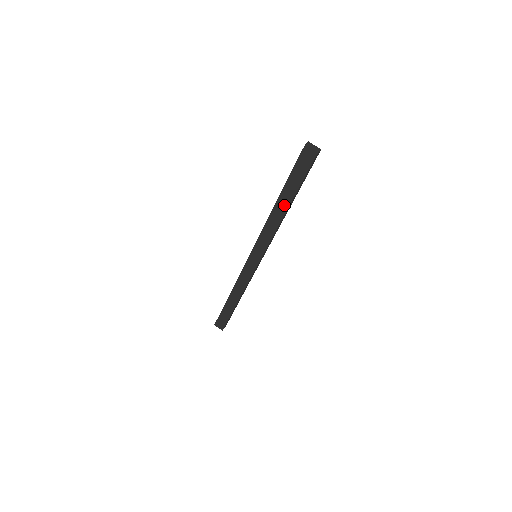
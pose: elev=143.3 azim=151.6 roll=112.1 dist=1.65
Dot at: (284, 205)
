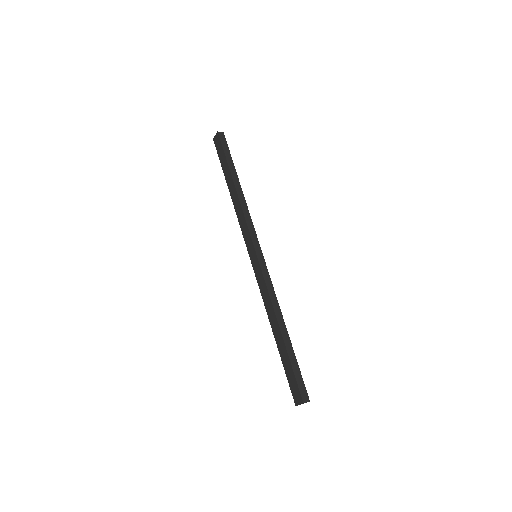
Dot at: (232, 185)
